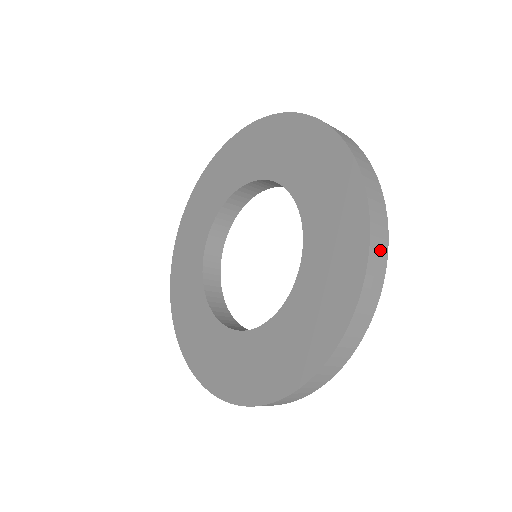
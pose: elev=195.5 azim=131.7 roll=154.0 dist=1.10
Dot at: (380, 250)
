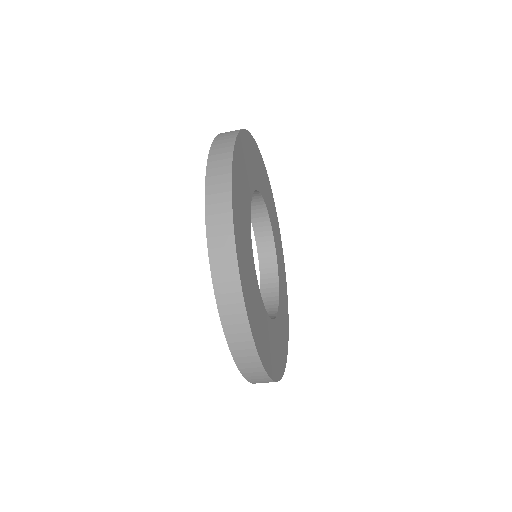
Dot at: (239, 332)
